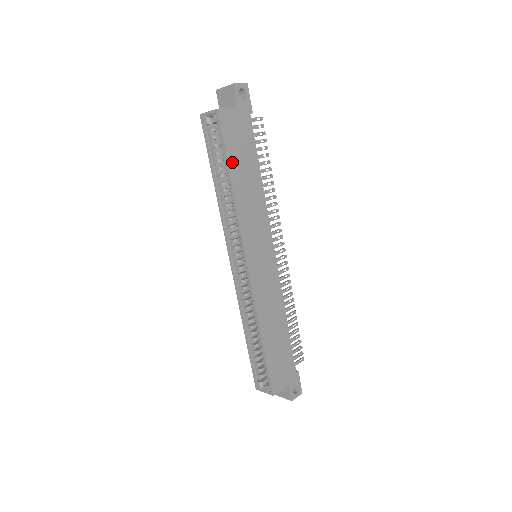
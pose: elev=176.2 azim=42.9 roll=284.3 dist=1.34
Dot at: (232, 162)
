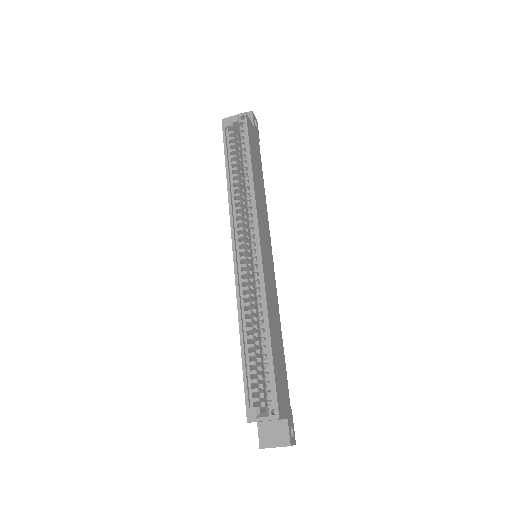
Dot at: (252, 155)
